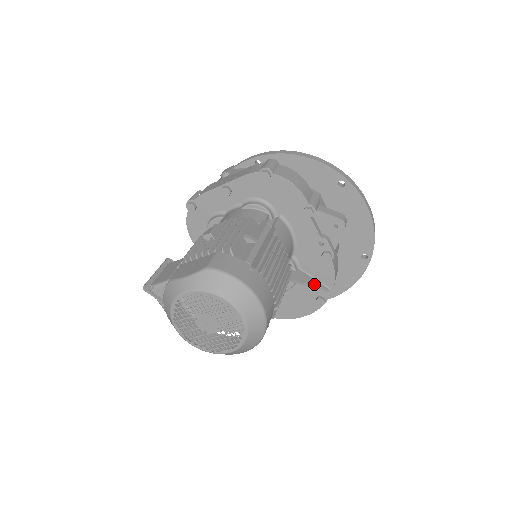
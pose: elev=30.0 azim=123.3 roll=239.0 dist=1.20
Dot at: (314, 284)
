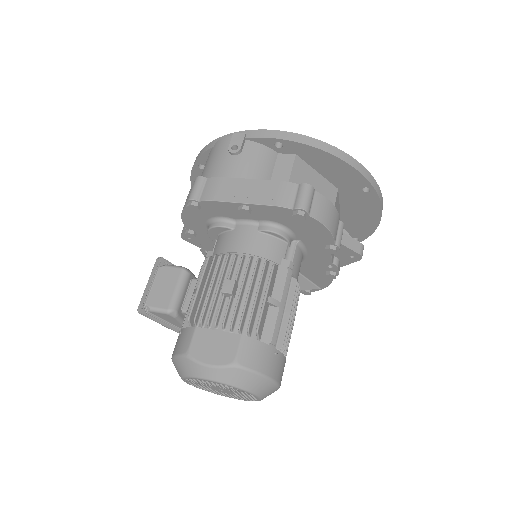
Dot at: (308, 288)
